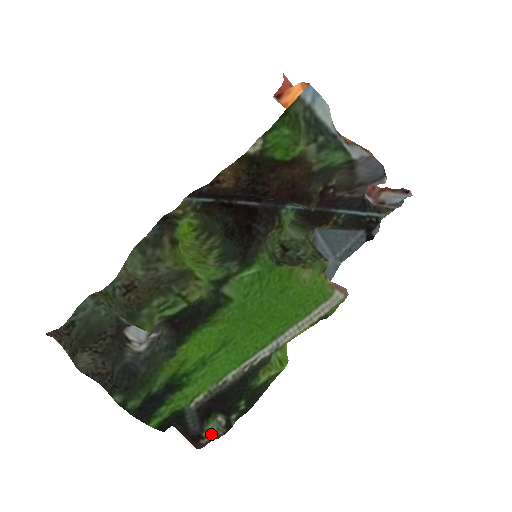
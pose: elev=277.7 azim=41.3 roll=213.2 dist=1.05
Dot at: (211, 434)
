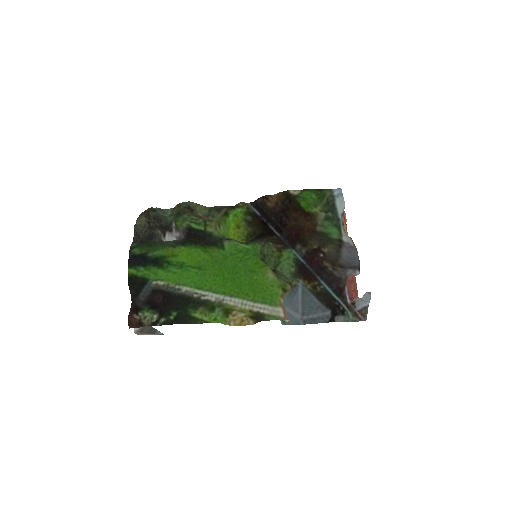
Dot at: (142, 318)
